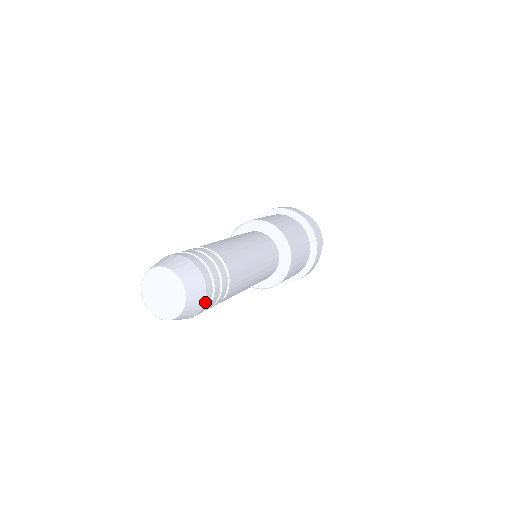
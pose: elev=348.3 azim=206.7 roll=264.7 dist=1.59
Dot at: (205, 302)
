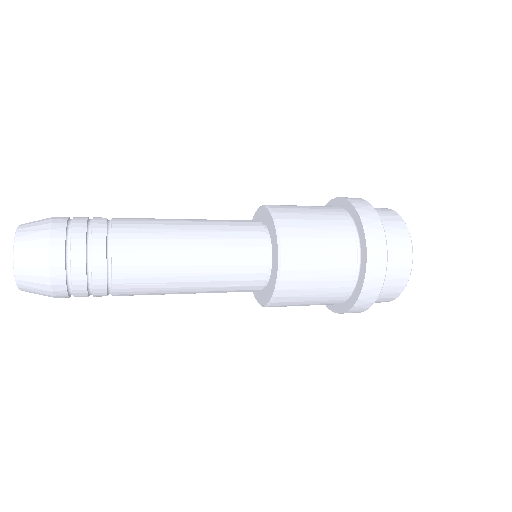
Dot at: (51, 246)
